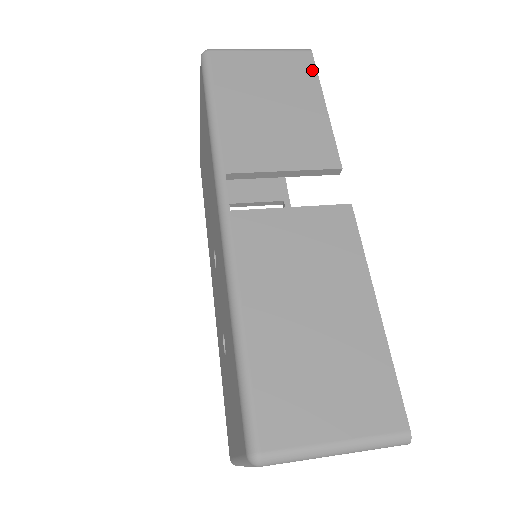
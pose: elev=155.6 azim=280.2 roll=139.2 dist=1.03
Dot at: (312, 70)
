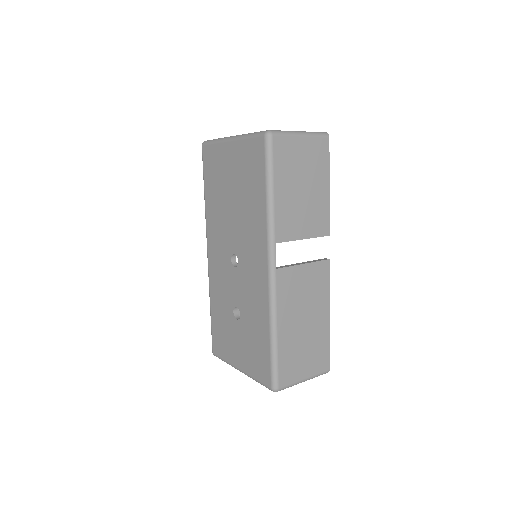
Dot at: (327, 156)
